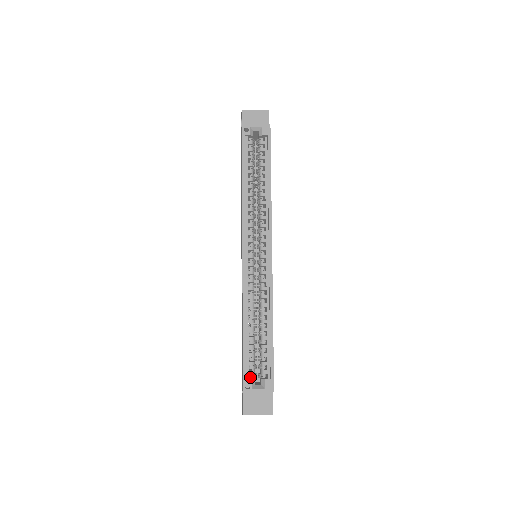
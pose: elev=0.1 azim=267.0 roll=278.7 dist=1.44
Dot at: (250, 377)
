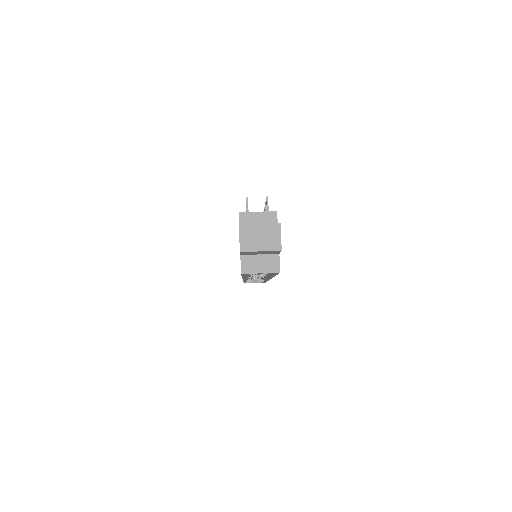
Dot at: occluded
